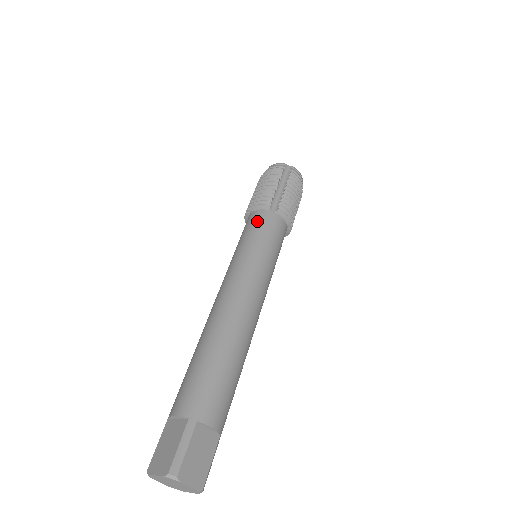
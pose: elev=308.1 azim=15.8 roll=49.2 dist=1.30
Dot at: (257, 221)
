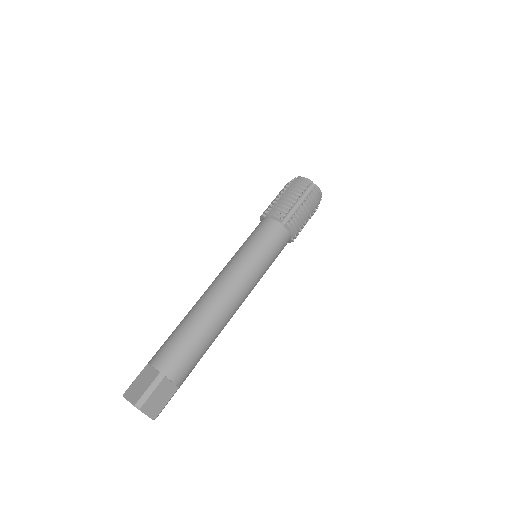
Dot at: (266, 229)
